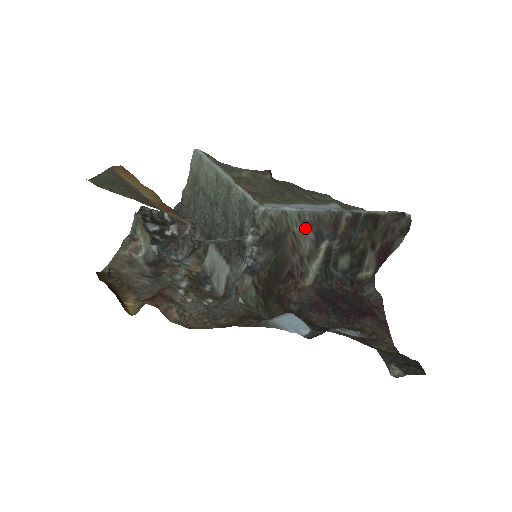
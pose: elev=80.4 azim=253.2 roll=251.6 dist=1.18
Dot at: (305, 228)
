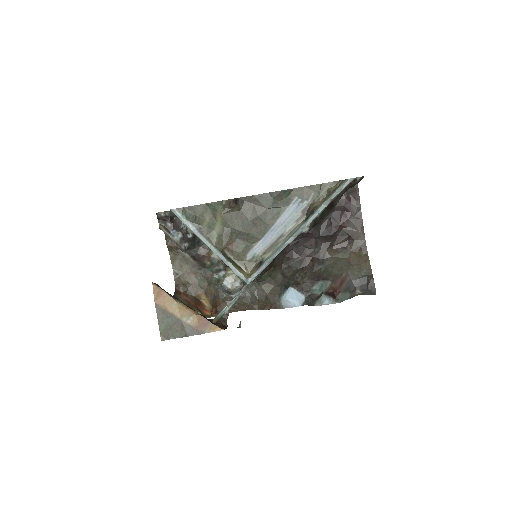
Dot at: occluded
